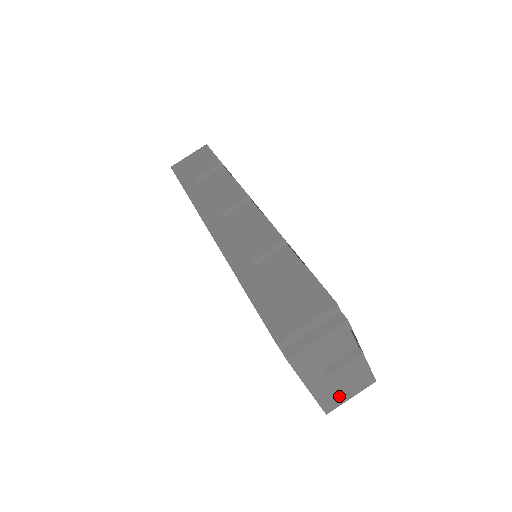
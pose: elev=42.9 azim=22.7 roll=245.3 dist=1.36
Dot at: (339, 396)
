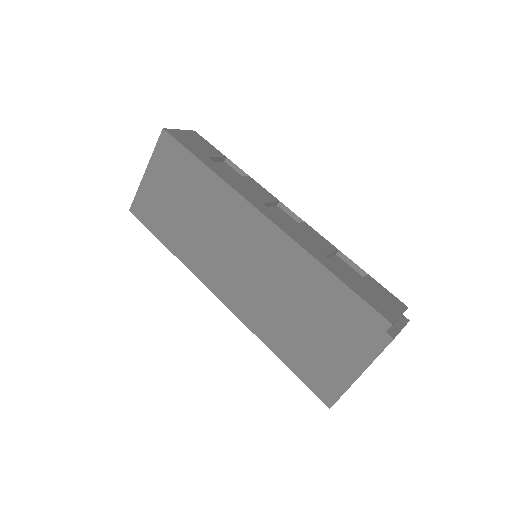
Dot at: occluded
